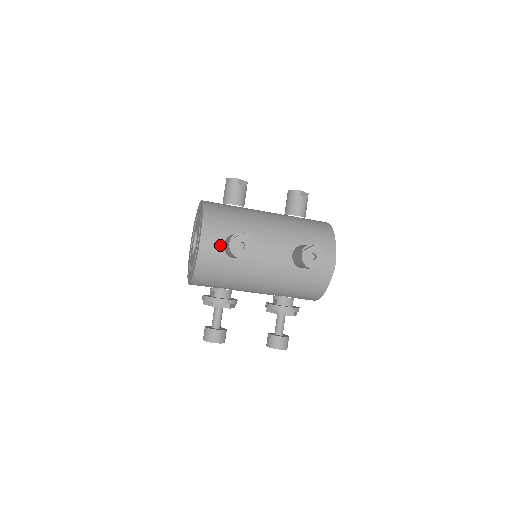
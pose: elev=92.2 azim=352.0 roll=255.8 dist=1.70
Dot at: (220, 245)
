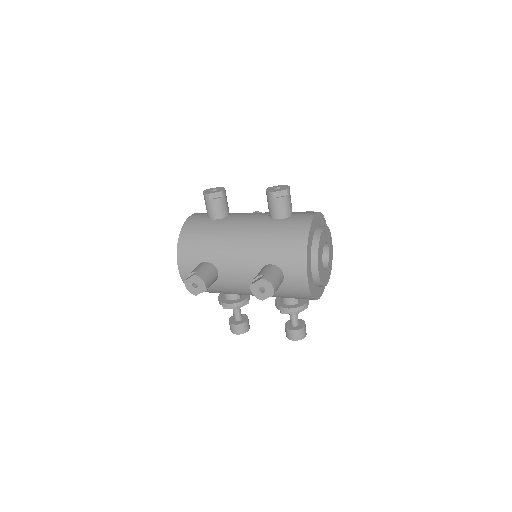
Dot at: occluded
